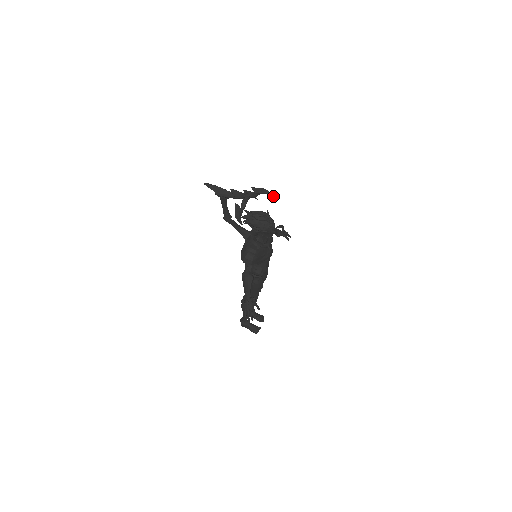
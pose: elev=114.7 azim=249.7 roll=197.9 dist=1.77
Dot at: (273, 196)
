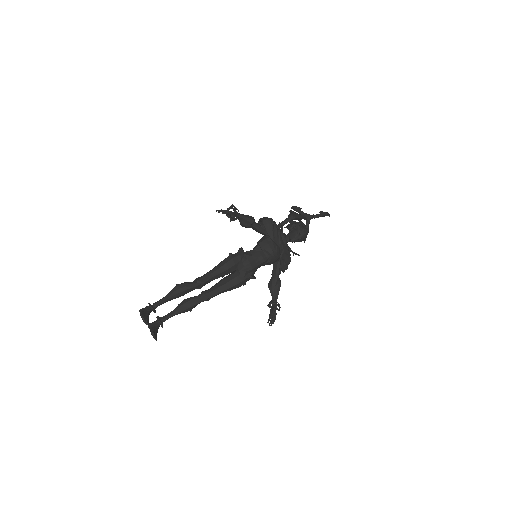
Dot at: (329, 216)
